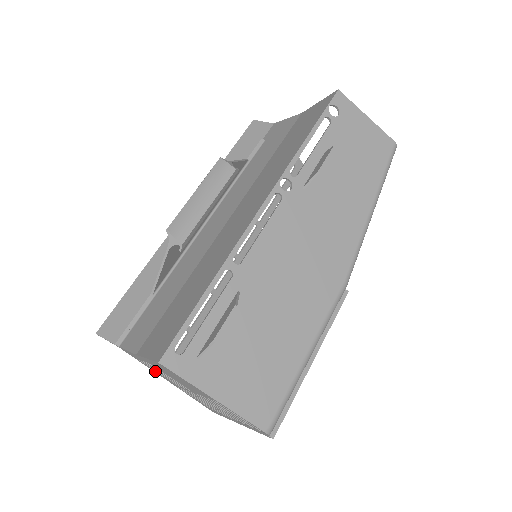
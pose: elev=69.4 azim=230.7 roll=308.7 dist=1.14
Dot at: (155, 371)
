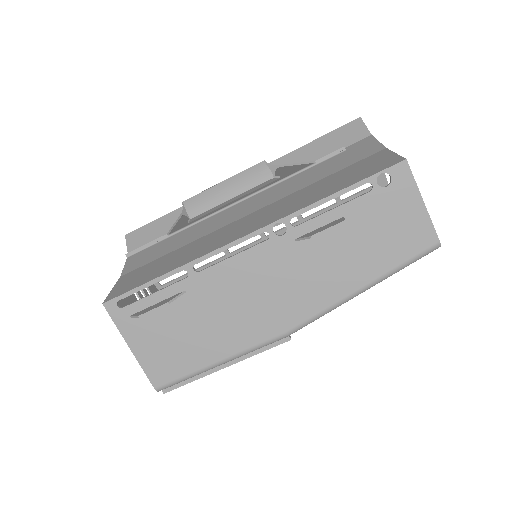
Dot at: occluded
